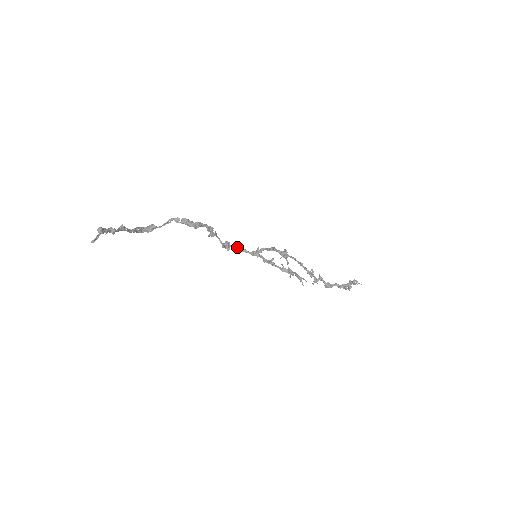
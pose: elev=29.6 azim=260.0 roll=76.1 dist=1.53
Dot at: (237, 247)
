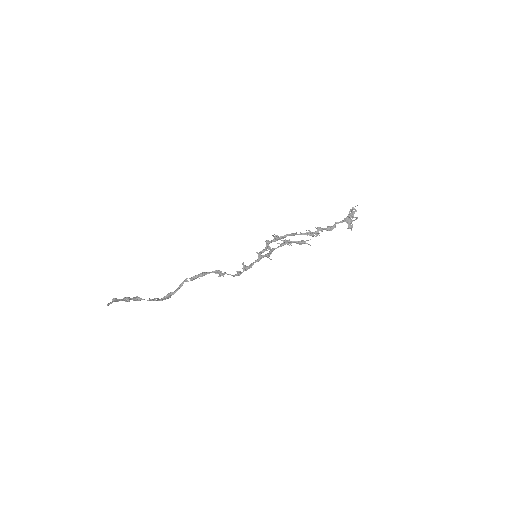
Dot at: (245, 268)
